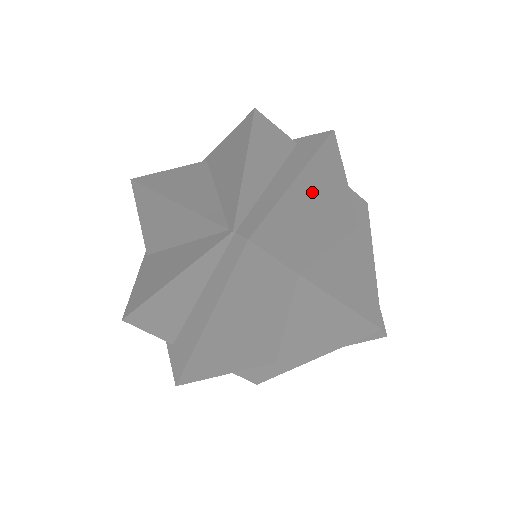
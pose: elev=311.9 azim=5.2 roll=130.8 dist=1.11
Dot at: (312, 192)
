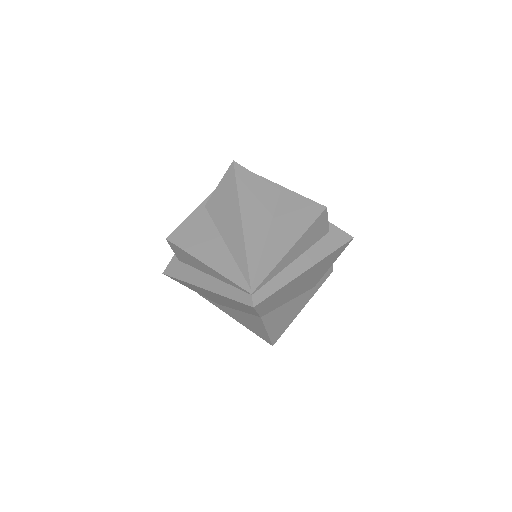
Dot at: (306, 277)
